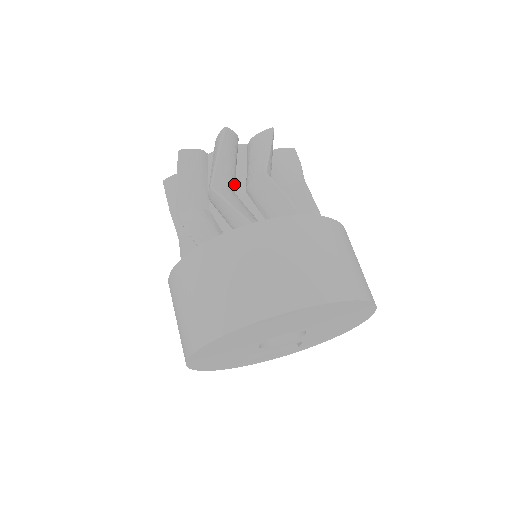
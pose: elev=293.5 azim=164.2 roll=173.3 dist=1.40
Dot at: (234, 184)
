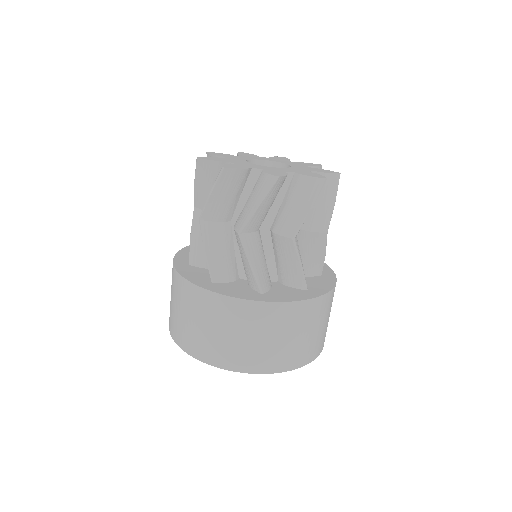
Dot at: (262, 221)
